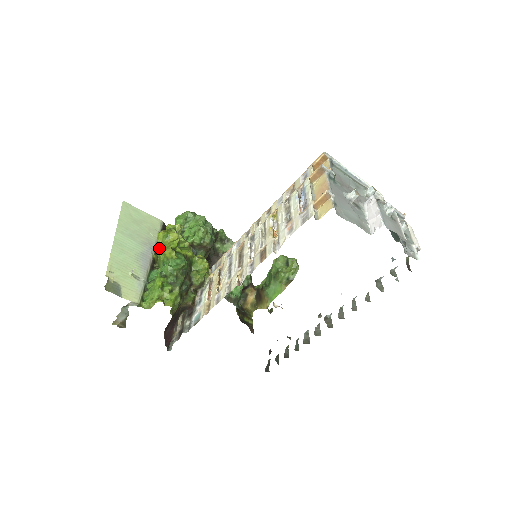
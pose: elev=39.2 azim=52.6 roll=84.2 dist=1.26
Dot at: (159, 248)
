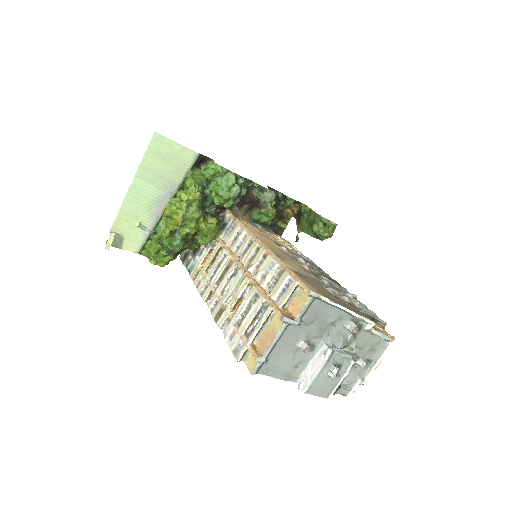
Dot at: occluded
